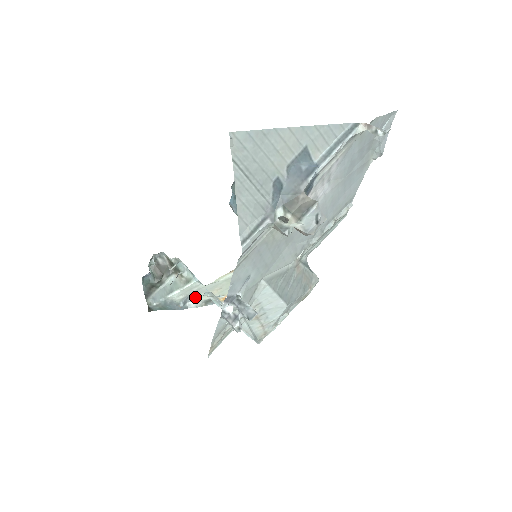
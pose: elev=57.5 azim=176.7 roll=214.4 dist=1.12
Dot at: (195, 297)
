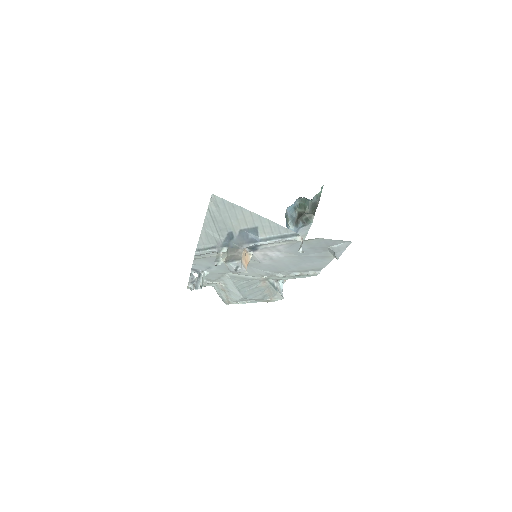
Dot at: occluded
